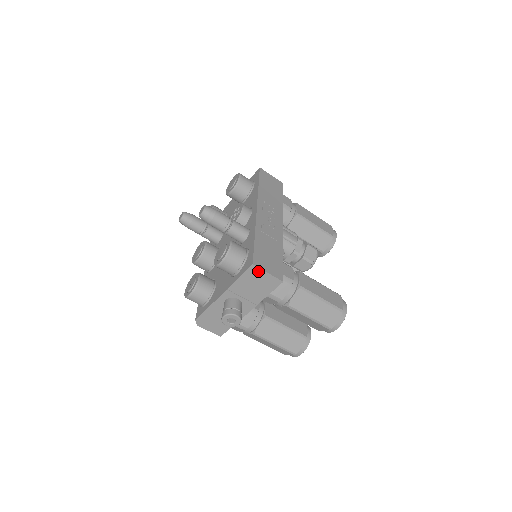
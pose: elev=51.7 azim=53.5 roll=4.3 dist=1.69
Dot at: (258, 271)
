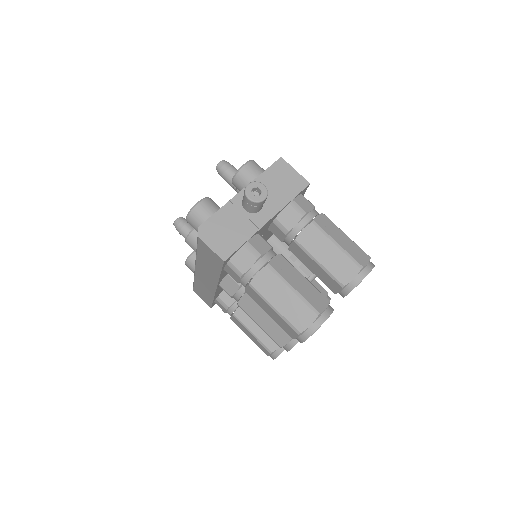
Dot at: (285, 166)
